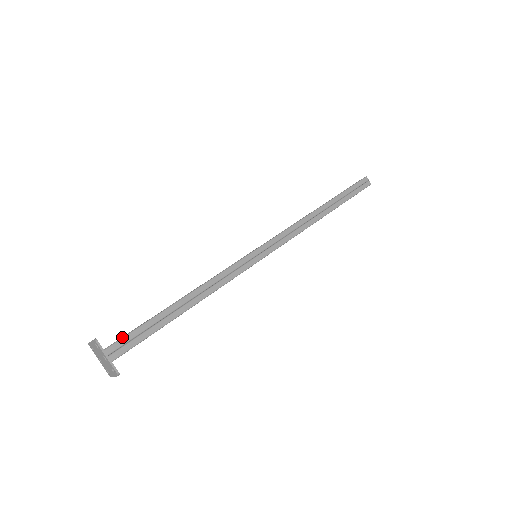
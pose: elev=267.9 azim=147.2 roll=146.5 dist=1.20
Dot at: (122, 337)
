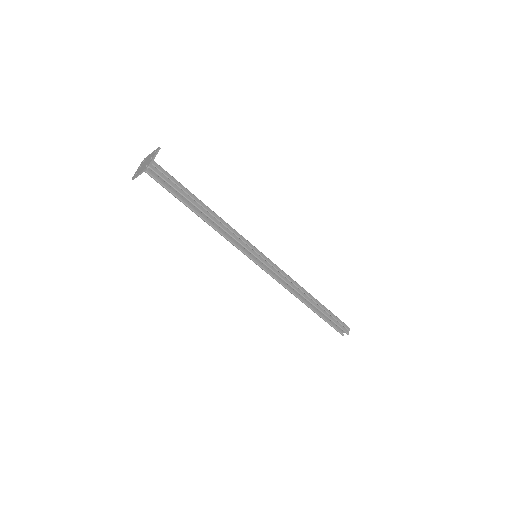
Dot at: occluded
